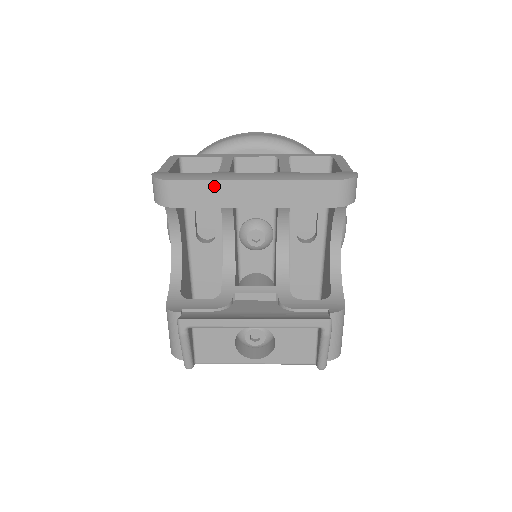
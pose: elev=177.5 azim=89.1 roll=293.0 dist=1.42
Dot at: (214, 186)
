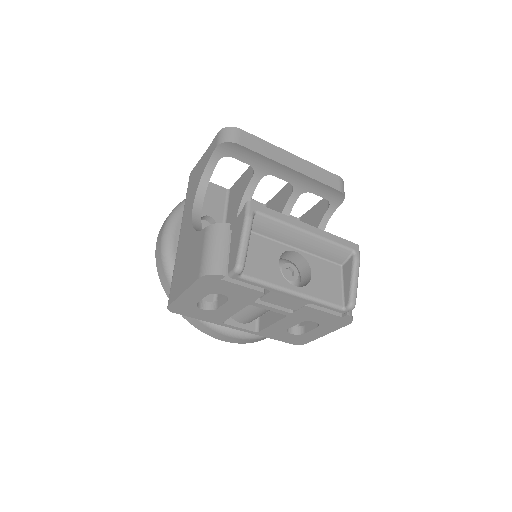
Dot at: (268, 146)
